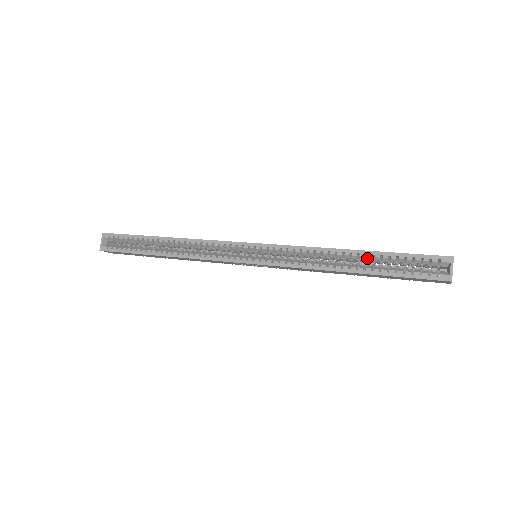
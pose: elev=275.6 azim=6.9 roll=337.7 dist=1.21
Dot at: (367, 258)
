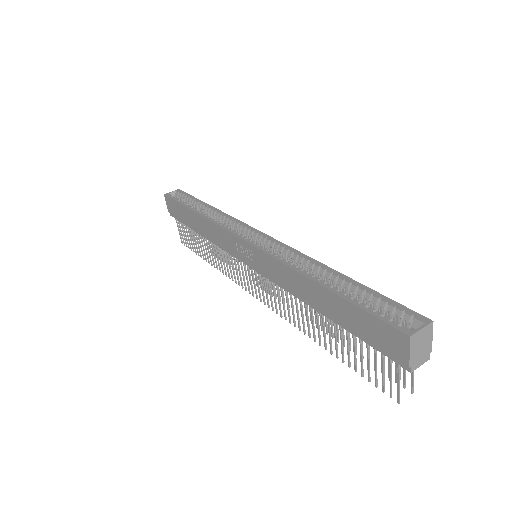
Dot at: (344, 284)
